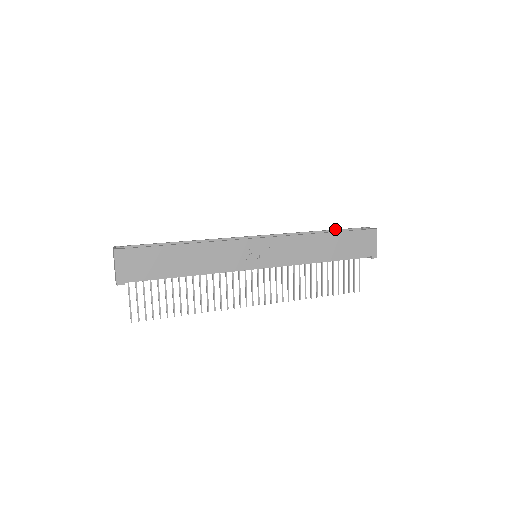
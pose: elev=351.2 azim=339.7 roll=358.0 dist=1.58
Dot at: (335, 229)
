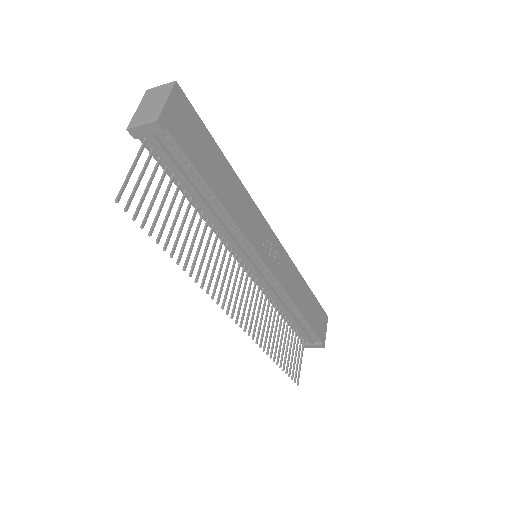
Dot at: occluded
